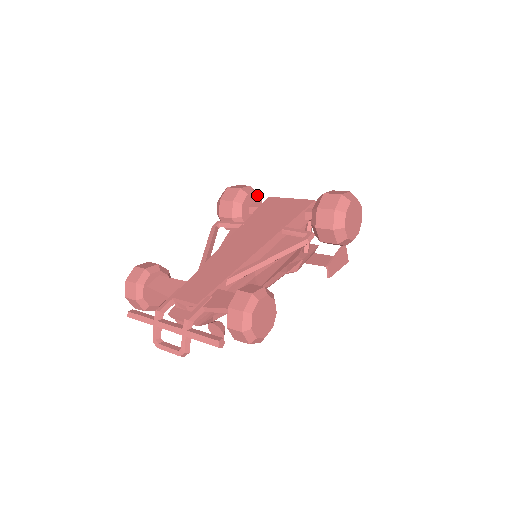
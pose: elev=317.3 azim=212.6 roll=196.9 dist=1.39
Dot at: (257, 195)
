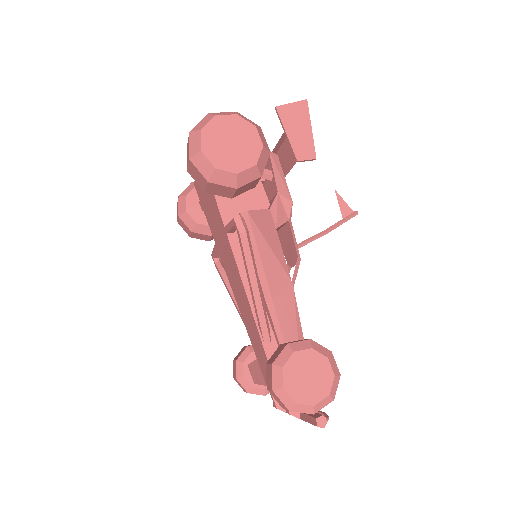
Dot at: (191, 193)
